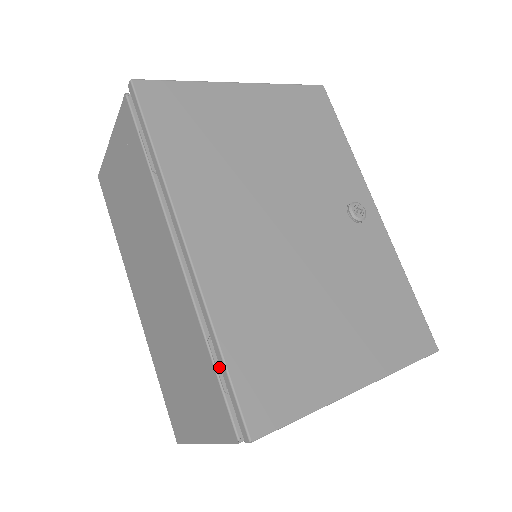
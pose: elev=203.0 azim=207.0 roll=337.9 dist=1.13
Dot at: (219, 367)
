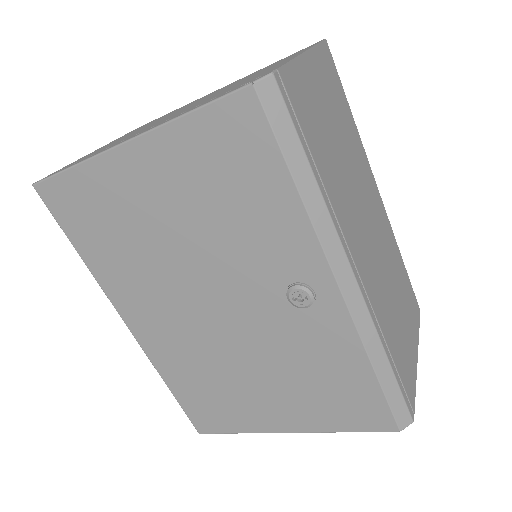
Dot at: occluded
